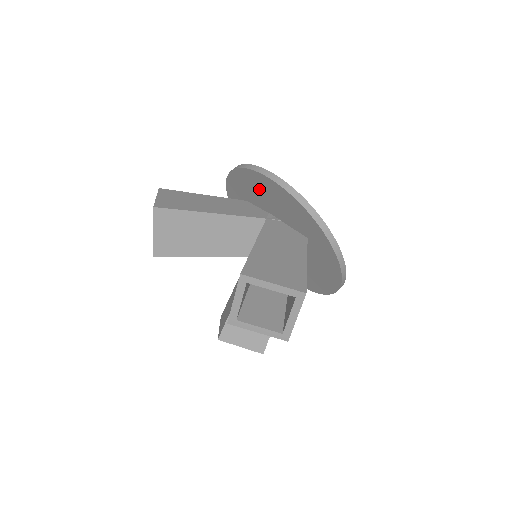
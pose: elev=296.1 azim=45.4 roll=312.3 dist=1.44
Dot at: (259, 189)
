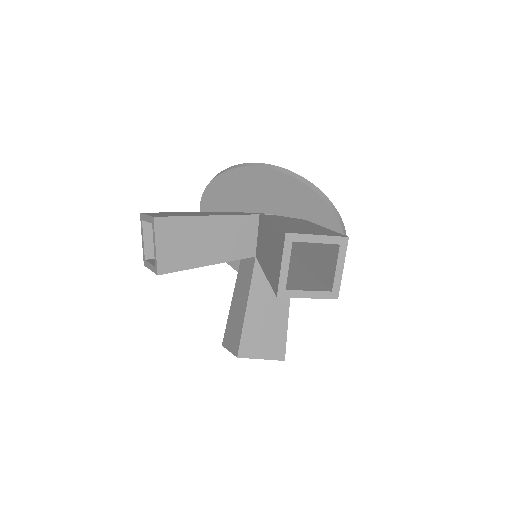
Dot at: (246, 188)
